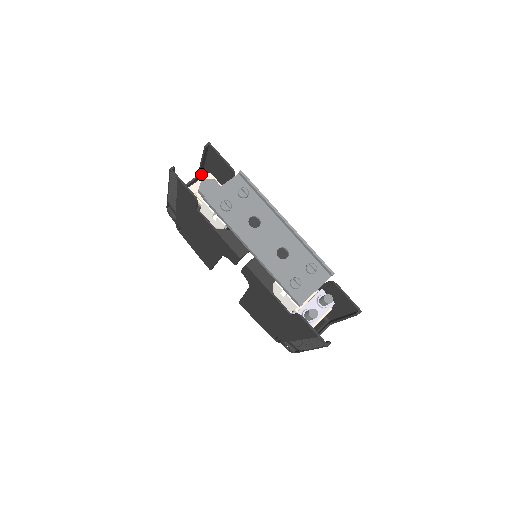
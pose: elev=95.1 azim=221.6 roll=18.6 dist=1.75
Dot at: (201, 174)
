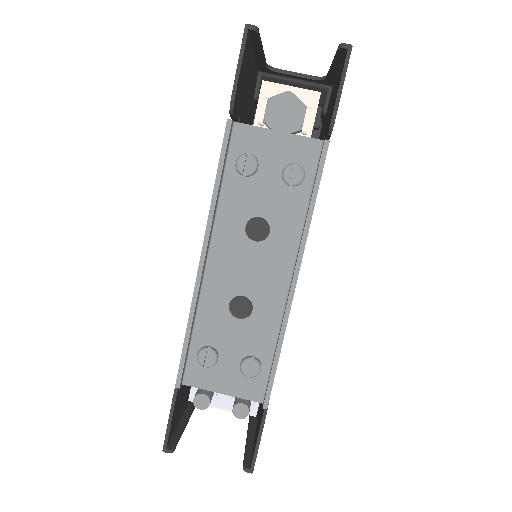
Dot at: (332, 81)
